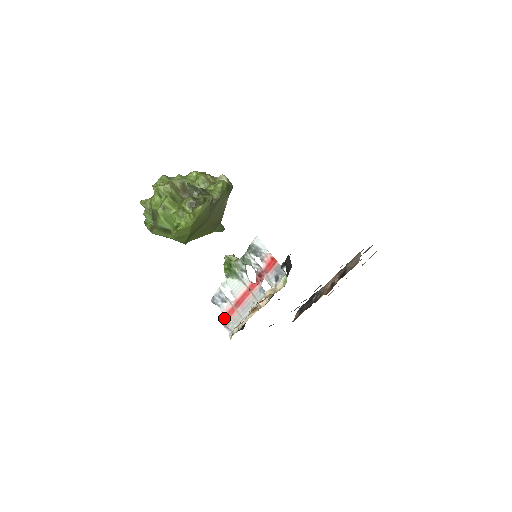
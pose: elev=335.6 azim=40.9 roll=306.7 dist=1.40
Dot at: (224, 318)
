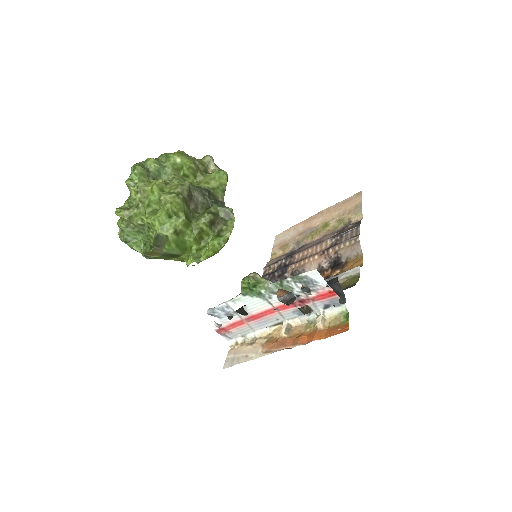
Dot at: (224, 328)
